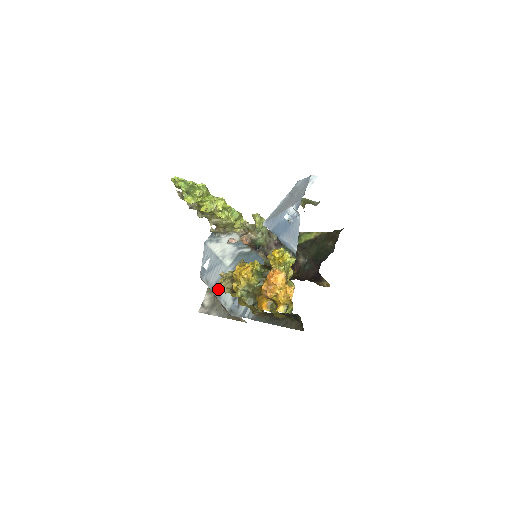
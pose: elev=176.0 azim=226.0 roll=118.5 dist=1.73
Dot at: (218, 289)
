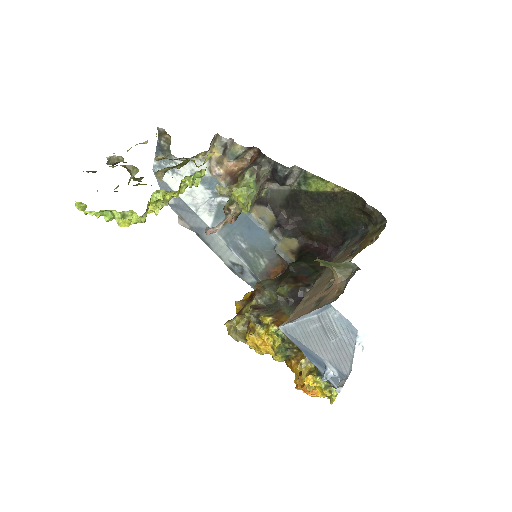
Dot at: occluded
